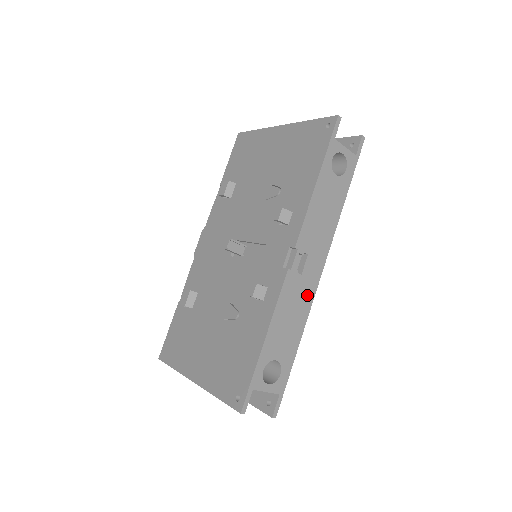
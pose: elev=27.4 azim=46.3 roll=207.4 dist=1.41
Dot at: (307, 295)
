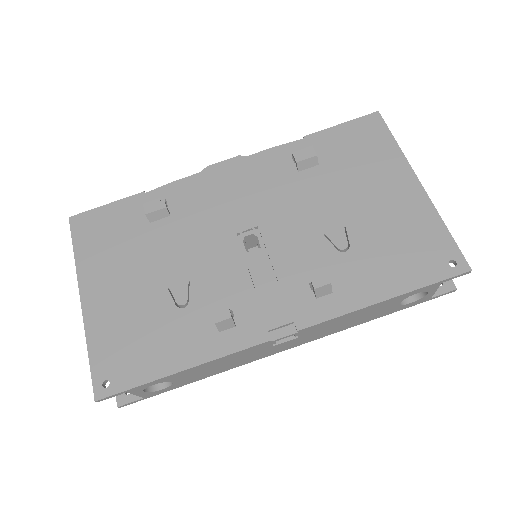
Dot at: (257, 357)
